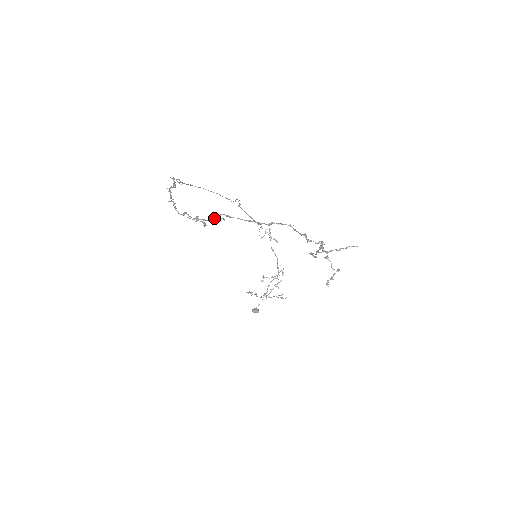
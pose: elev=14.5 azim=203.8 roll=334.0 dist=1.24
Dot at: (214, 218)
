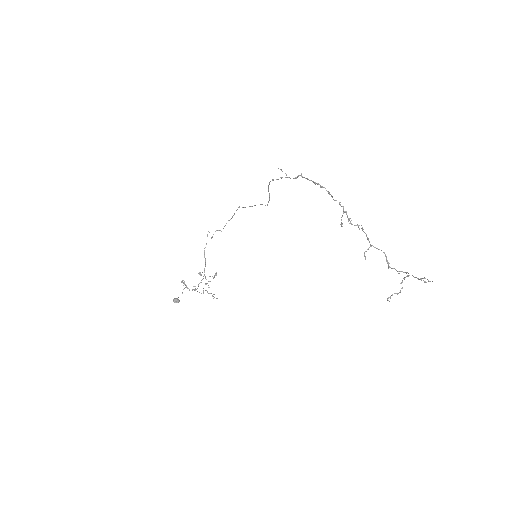
Dot at: (356, 225)
